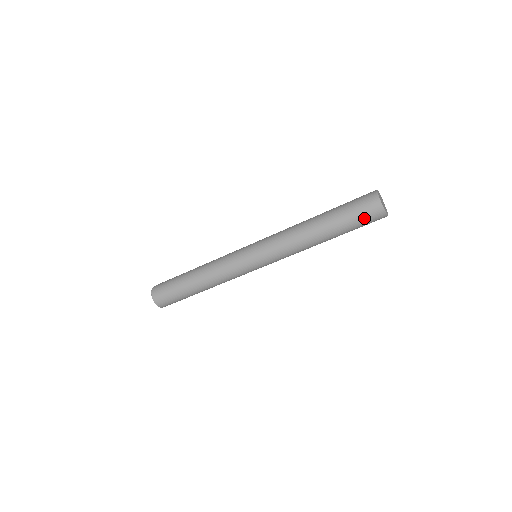
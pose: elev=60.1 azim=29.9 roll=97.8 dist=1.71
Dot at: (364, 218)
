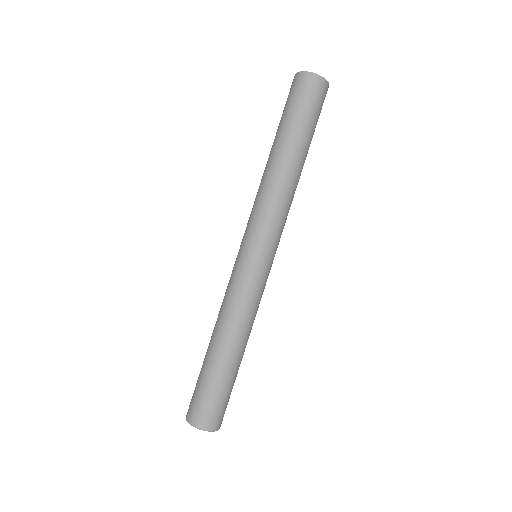
Dot at: (309, 100)
